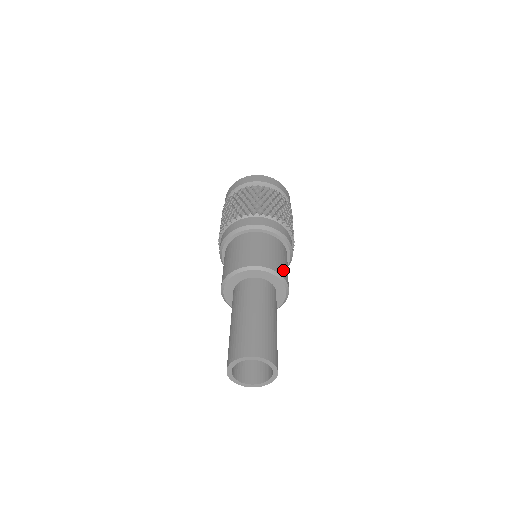
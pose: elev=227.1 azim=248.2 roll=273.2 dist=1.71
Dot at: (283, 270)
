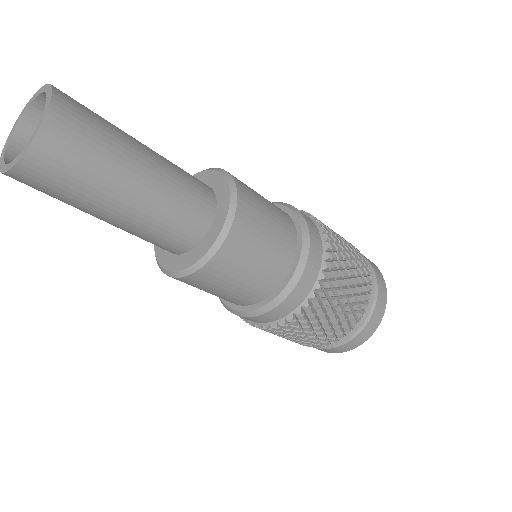
Dot at: occluded
